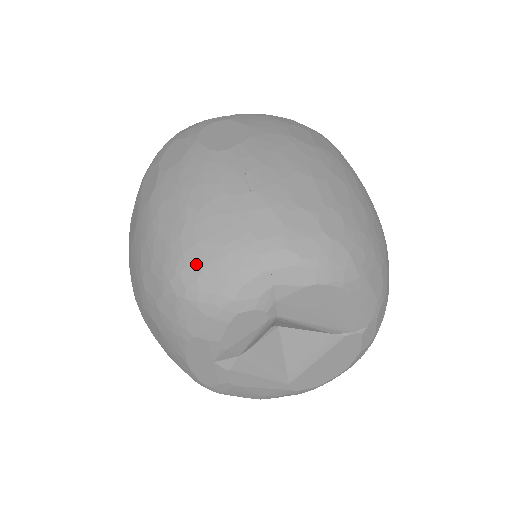
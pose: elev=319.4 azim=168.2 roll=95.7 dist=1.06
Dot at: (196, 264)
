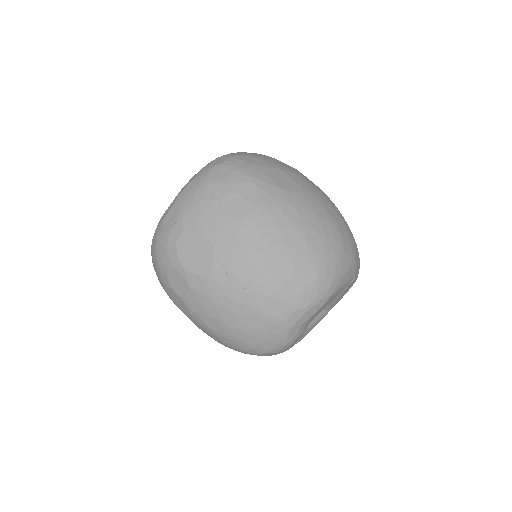
Dot at: (255, 343)
